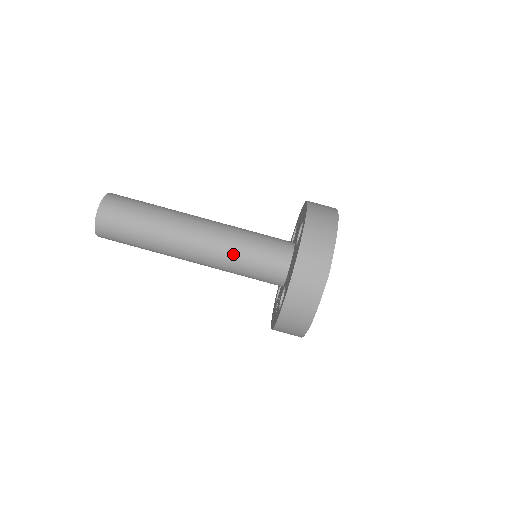
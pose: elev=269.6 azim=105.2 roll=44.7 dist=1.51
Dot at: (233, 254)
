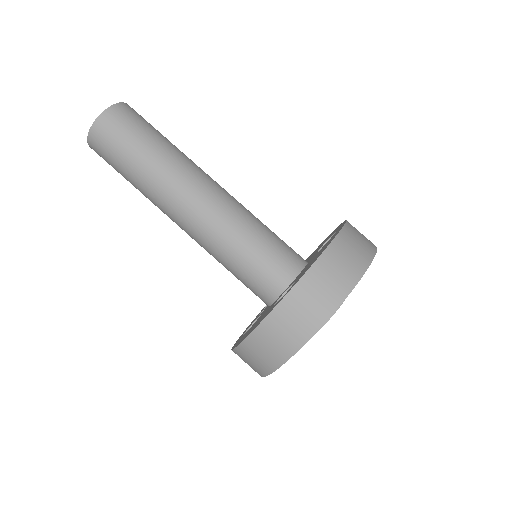
Dot at: (217, 257)
